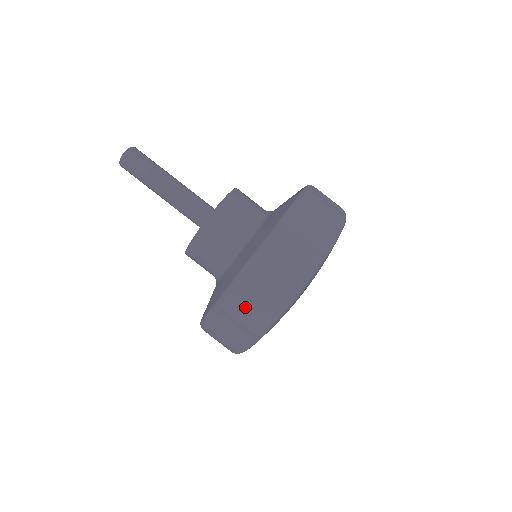
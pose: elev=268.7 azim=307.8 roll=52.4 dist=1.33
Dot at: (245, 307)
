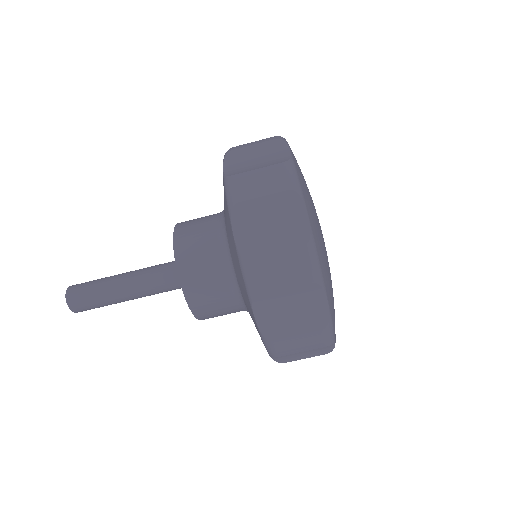
Dot at: (294, 342)
